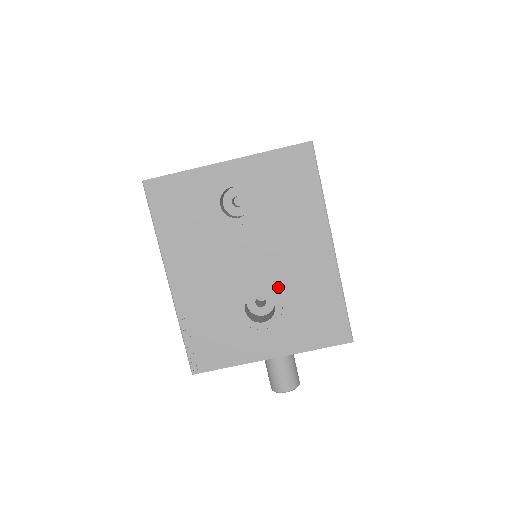
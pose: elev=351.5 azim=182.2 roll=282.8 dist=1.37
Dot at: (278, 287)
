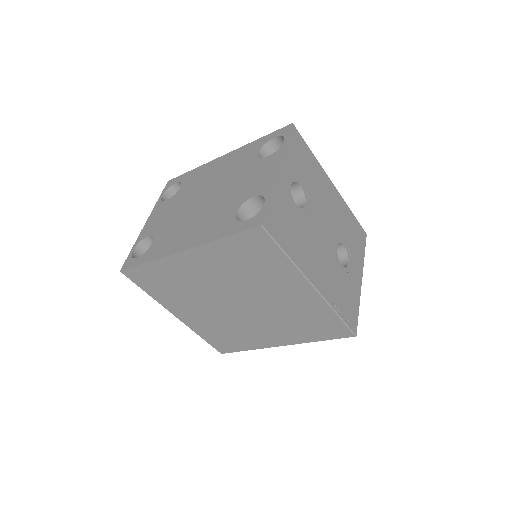
Dot at: (339, 233)
